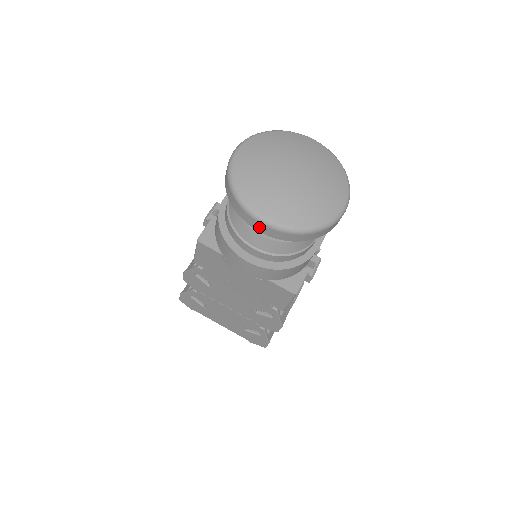
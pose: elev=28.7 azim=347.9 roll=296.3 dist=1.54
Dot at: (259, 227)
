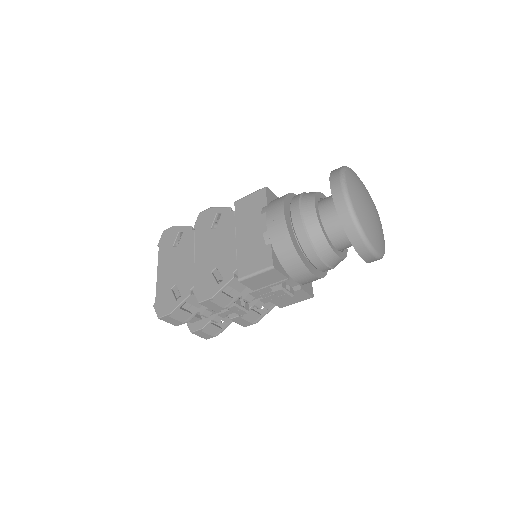
Dot at: (336, 187)
